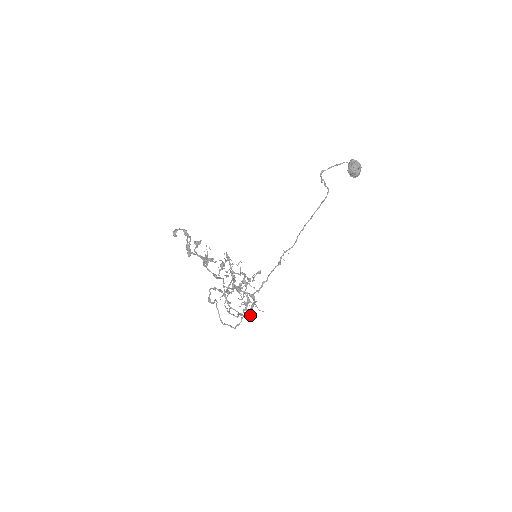
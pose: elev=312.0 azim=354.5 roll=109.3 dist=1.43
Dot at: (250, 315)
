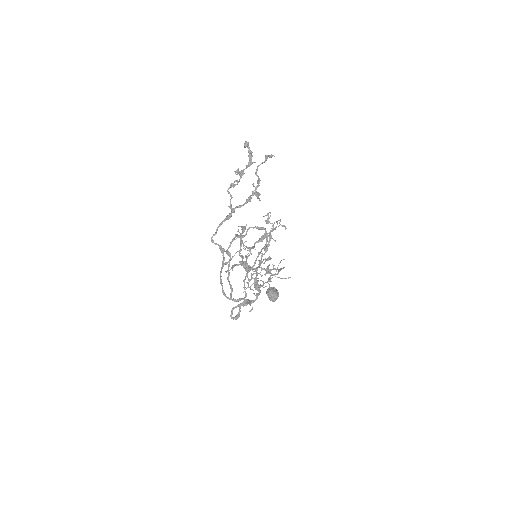
Dot at: (252, 307)
